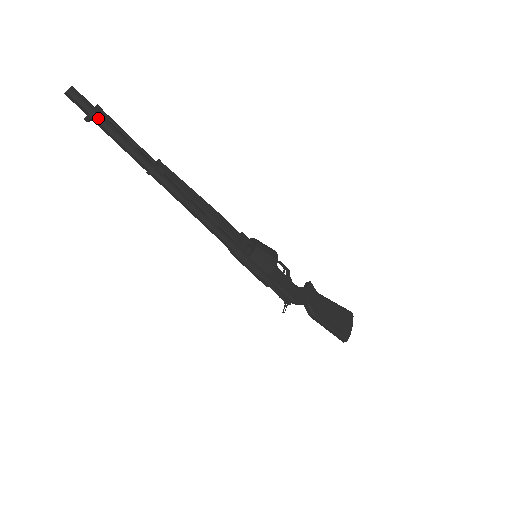
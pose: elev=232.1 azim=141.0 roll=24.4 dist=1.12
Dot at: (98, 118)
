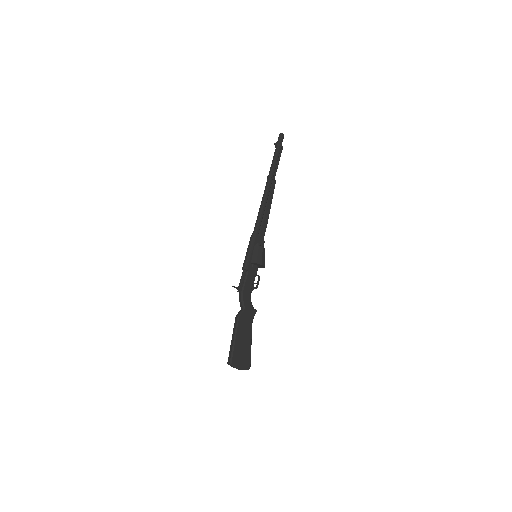
Dot at: (279, 147)
